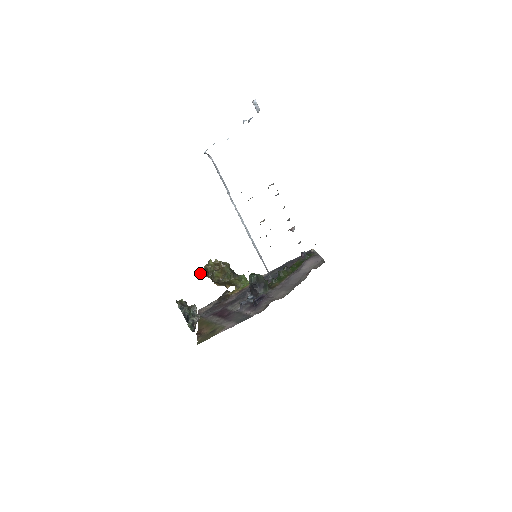
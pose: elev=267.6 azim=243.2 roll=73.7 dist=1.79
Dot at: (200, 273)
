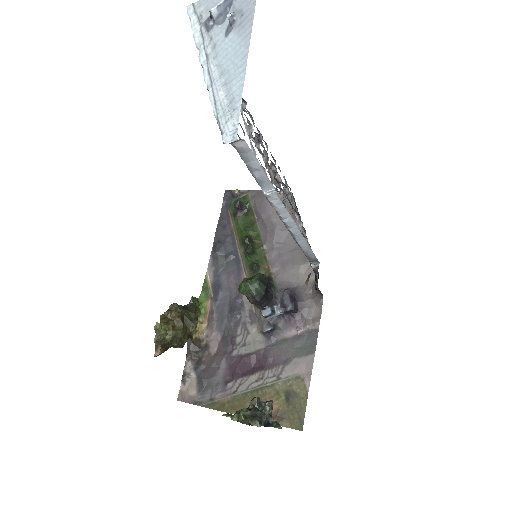
Dot at: (155, 356)
